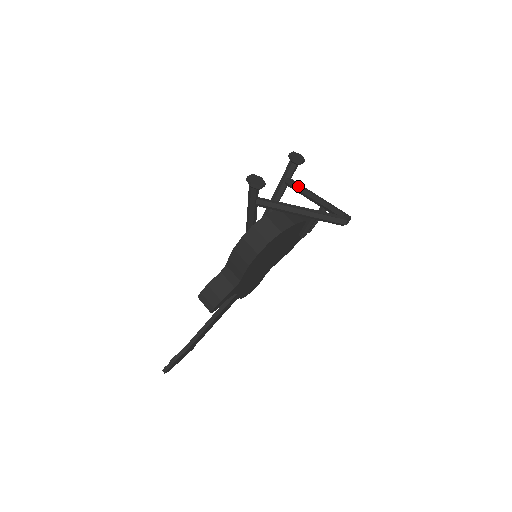
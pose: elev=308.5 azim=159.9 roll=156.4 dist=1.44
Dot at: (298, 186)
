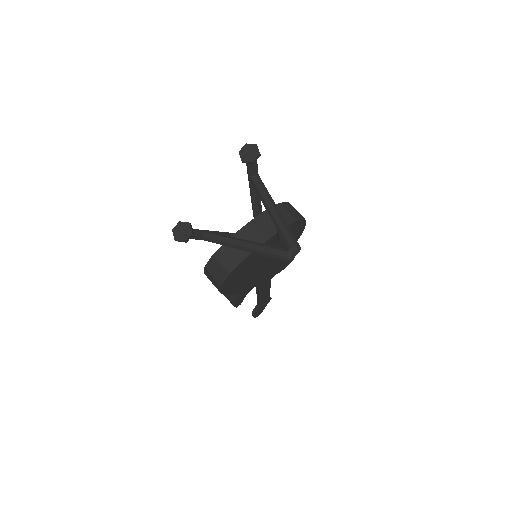
Dot at: (258, 191)
